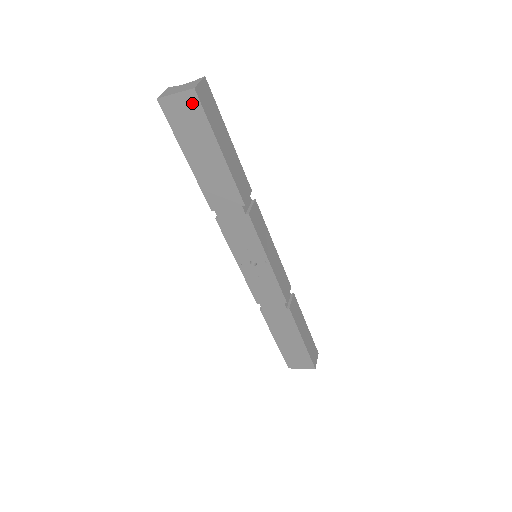
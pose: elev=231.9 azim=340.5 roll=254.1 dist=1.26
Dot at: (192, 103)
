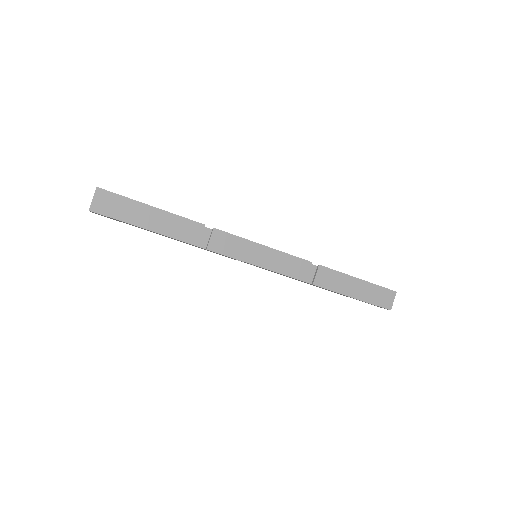
Dot at: (100, 214)
